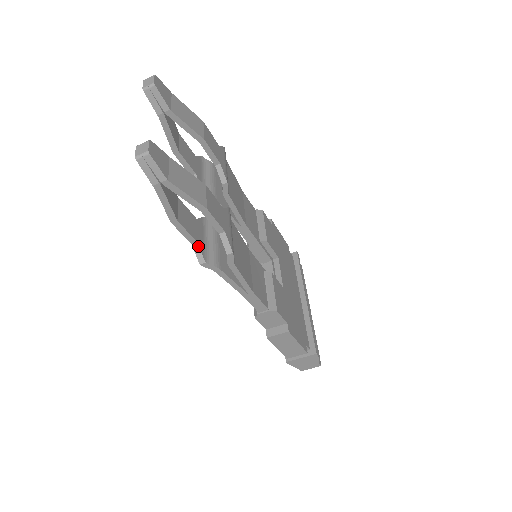
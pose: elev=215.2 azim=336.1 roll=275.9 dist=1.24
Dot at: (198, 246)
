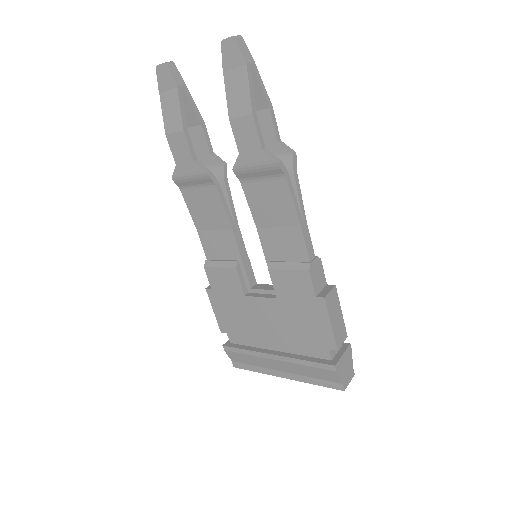
Dot at: (268, 151)
